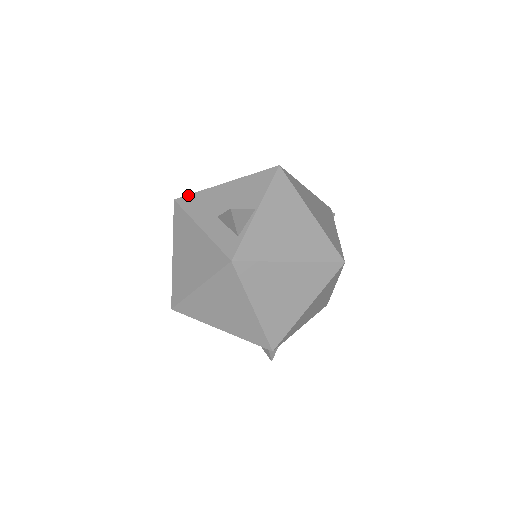
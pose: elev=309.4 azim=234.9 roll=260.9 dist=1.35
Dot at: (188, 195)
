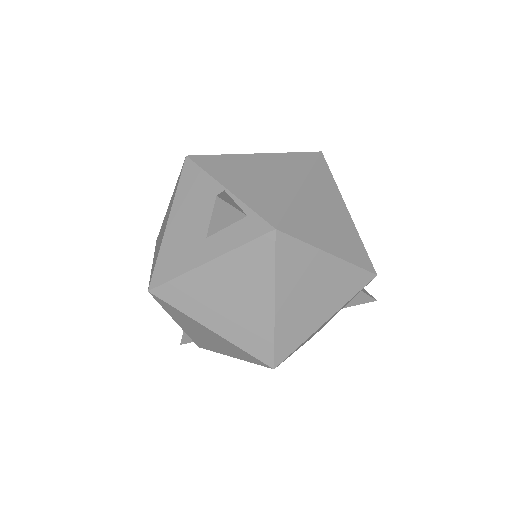
Dot at: (154, 271)
